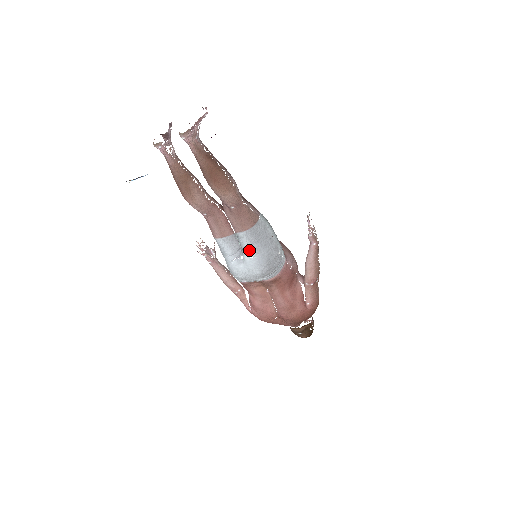
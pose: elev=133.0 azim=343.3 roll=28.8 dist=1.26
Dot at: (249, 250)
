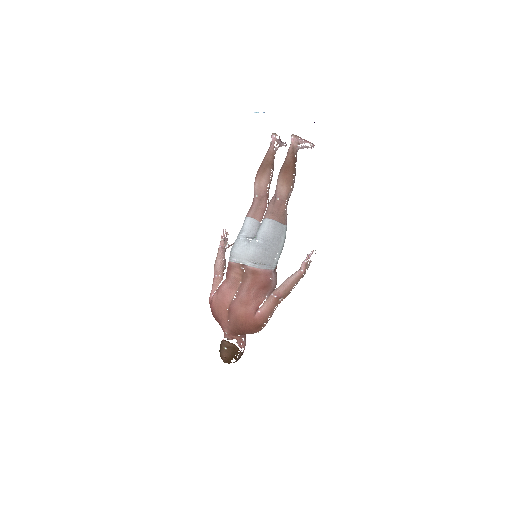
Dot at: (261, 235)
